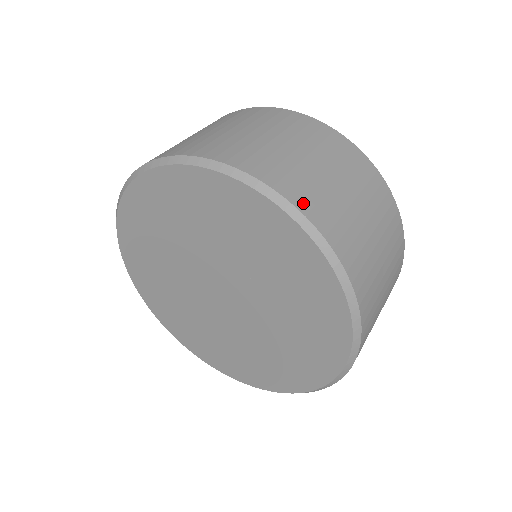
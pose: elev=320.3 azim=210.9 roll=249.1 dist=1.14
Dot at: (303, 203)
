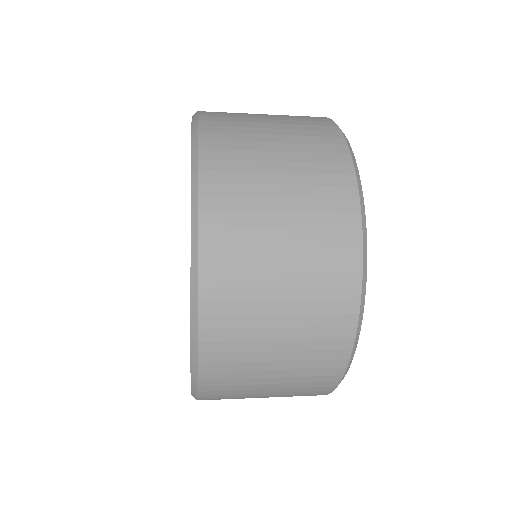
Dot at: (208, 113)
